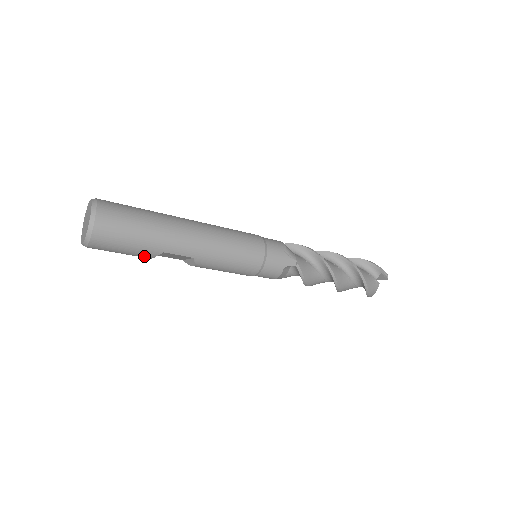
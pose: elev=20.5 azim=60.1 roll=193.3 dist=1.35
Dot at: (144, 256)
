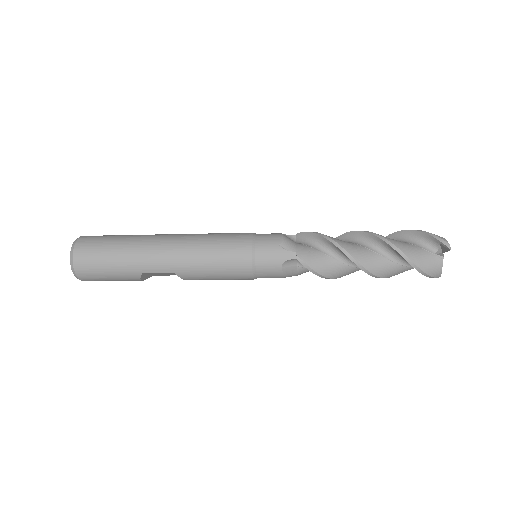
Dot at: (132, 280)
